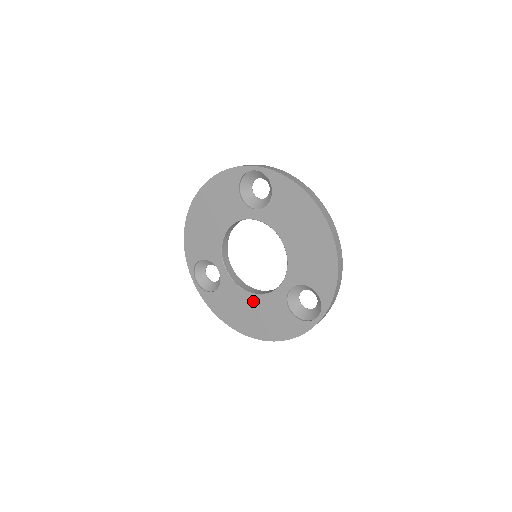
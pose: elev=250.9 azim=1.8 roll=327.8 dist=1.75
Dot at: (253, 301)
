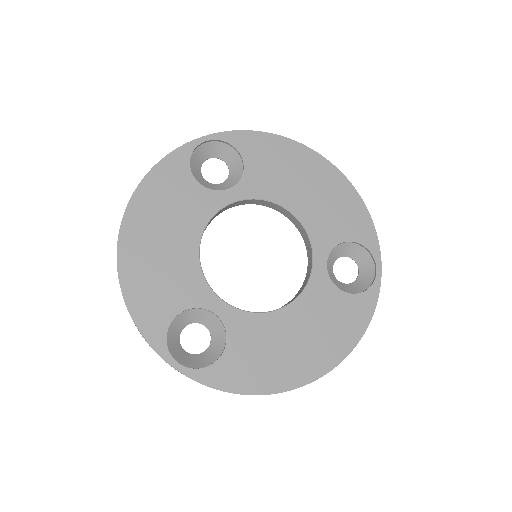
Dot at: (290, 318)
